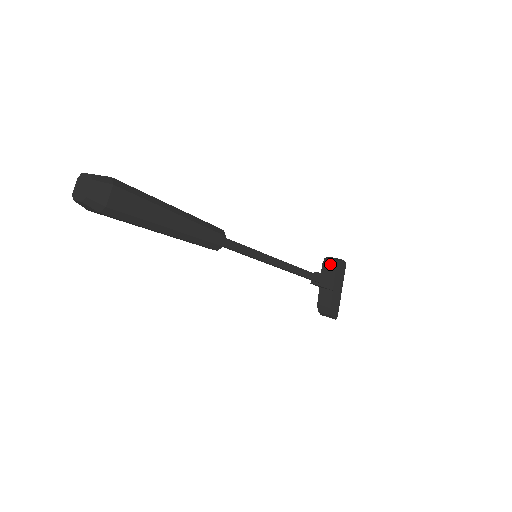
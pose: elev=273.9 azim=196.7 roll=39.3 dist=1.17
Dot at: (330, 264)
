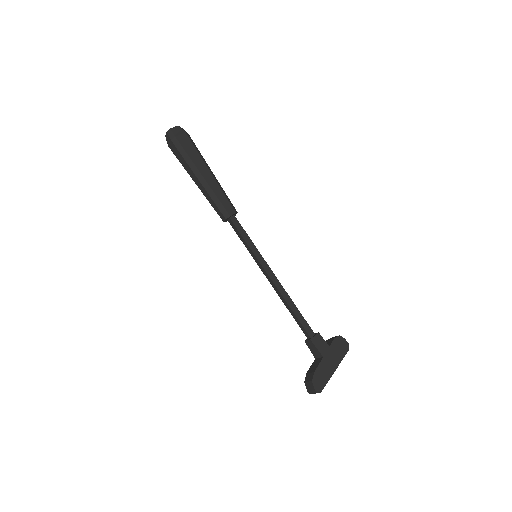
Dot at: (332, 338)
